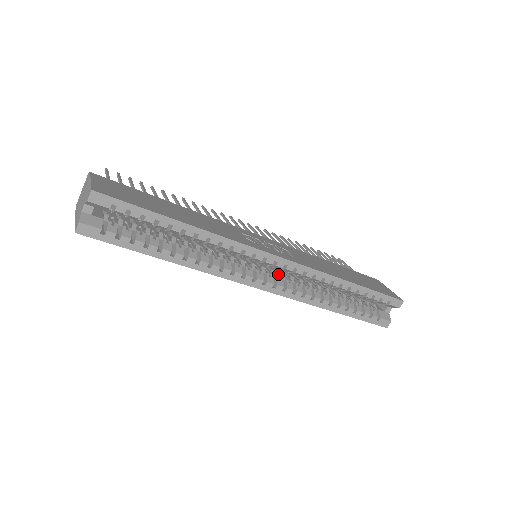
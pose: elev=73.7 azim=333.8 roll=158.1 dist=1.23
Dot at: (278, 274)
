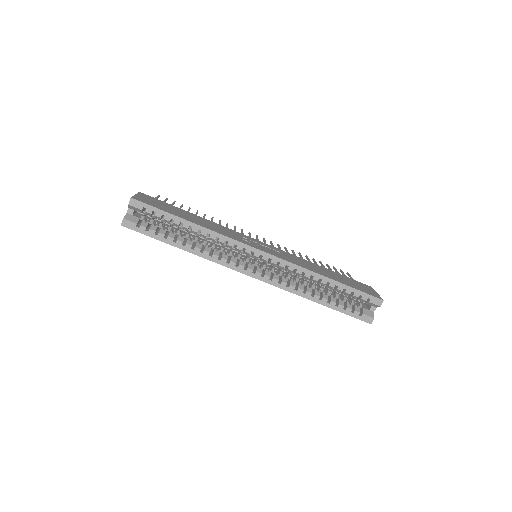
Dot at: (269, 268)
